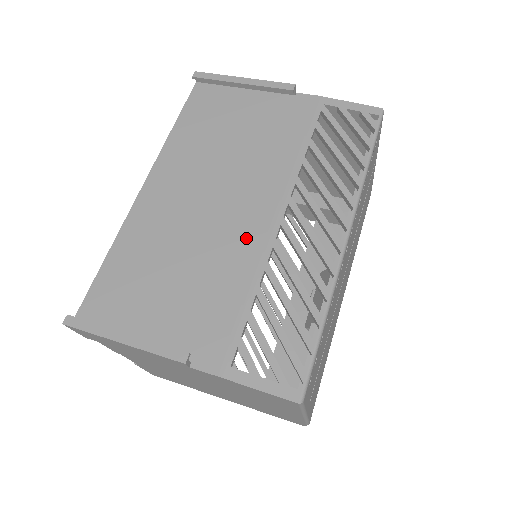
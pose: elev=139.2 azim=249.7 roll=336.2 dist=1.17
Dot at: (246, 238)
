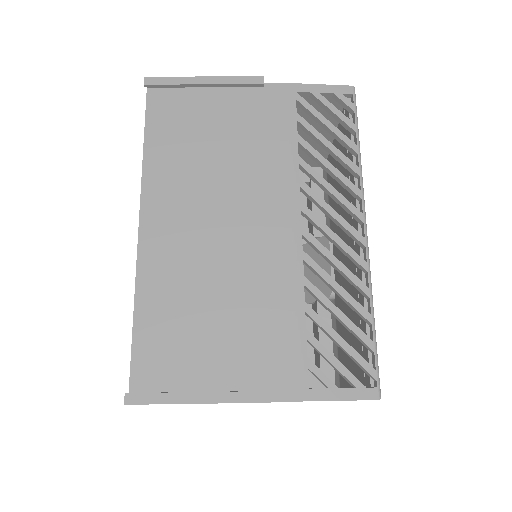
Dot at: (274, 257)
